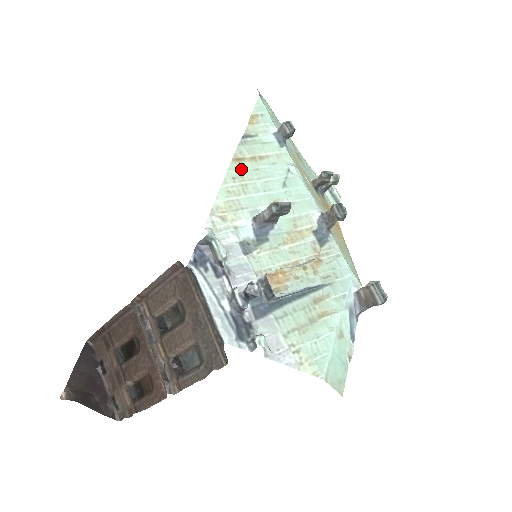
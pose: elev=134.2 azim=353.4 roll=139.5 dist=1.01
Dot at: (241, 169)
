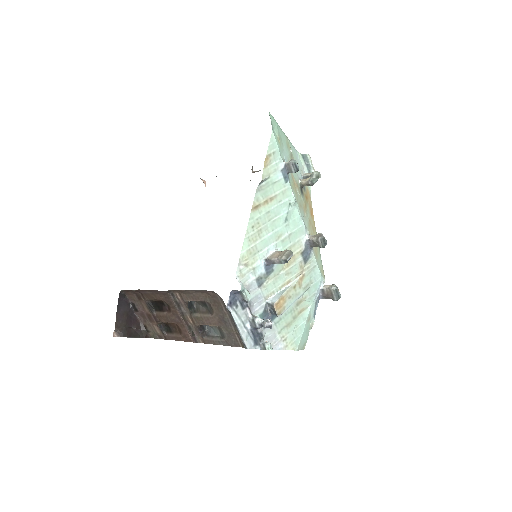
Dot at: (258, 216)
